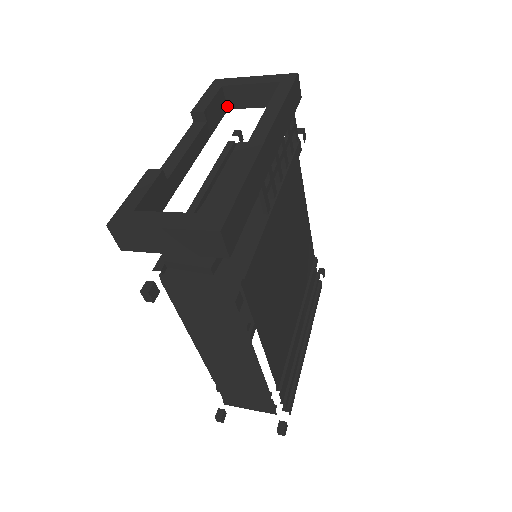
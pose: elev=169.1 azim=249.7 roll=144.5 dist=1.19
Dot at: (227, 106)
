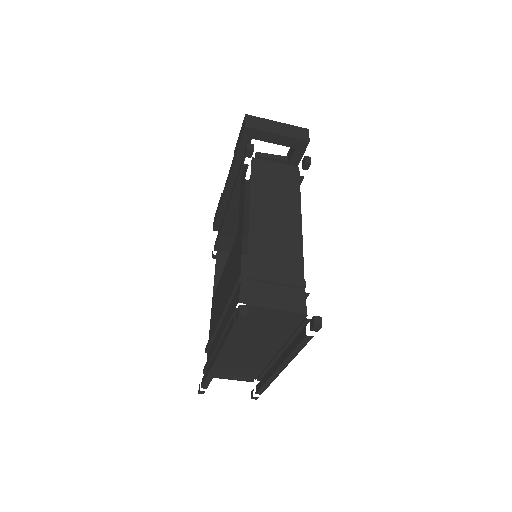
Dot at: occluded
